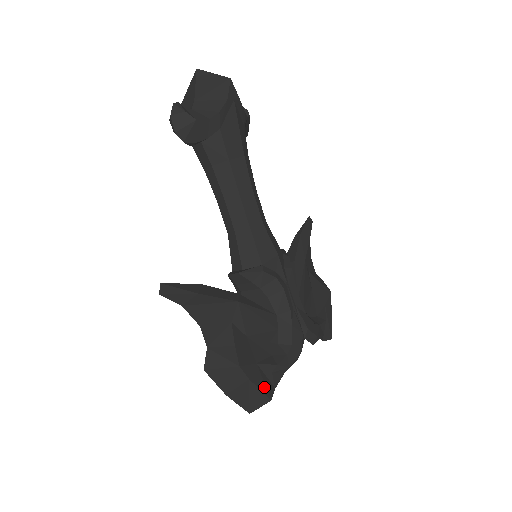
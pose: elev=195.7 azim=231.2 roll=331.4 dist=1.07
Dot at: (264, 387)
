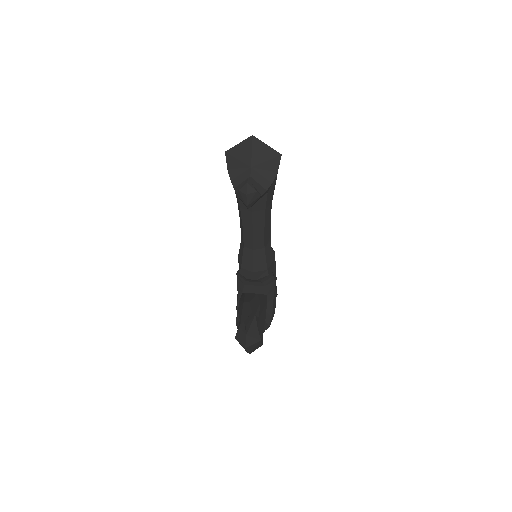
Dot at: (262, 341)
